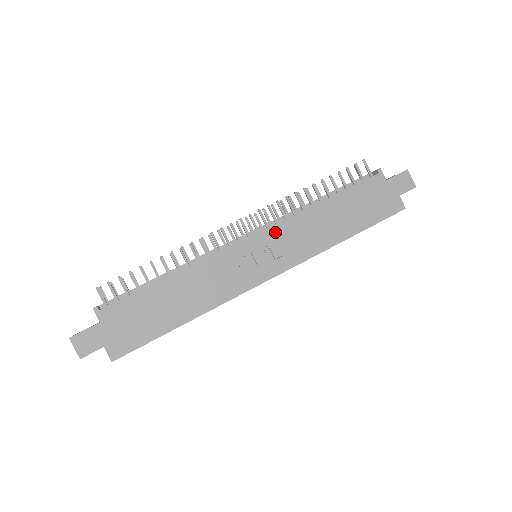
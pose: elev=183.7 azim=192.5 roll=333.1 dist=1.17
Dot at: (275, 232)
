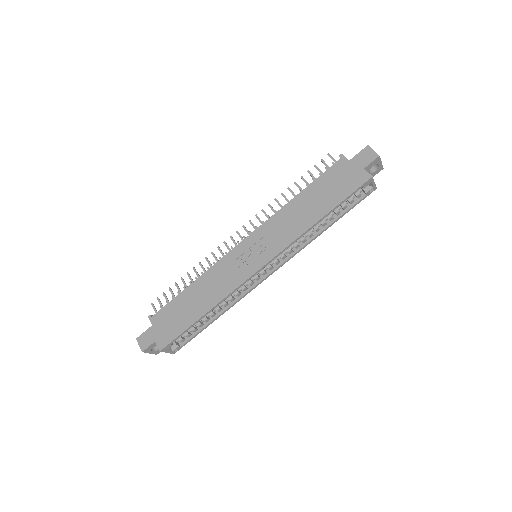
Dot at: (261, 232)
